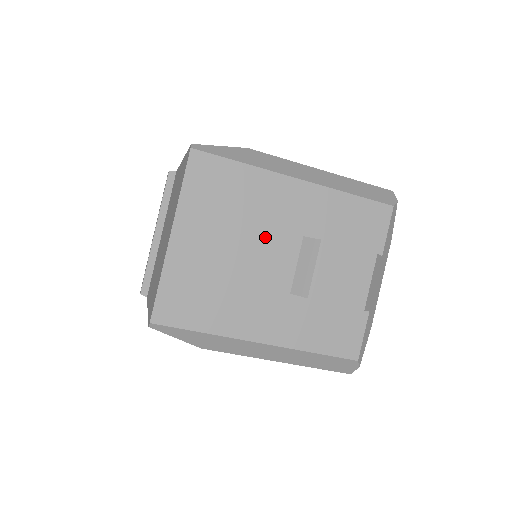
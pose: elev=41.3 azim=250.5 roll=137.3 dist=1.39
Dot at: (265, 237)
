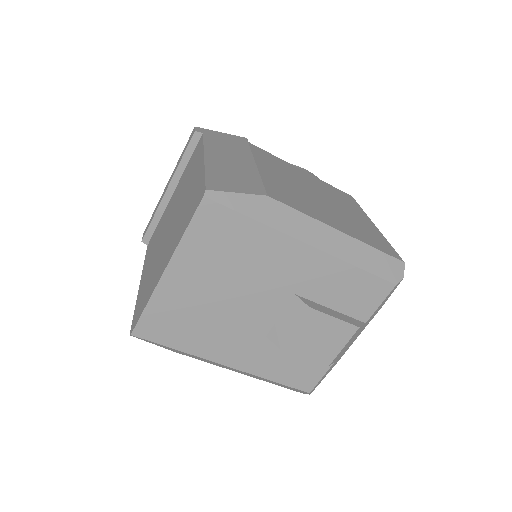
Dot at: (257, 288)
